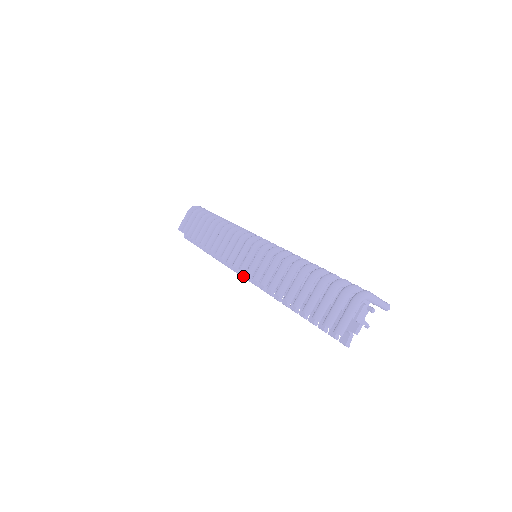
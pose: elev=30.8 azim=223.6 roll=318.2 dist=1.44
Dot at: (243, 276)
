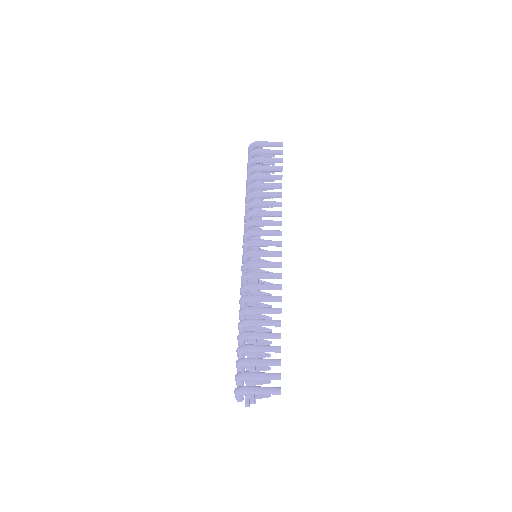
Dot at: occluded
